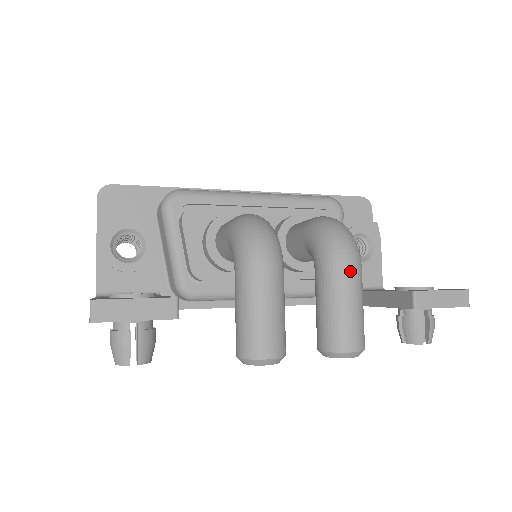
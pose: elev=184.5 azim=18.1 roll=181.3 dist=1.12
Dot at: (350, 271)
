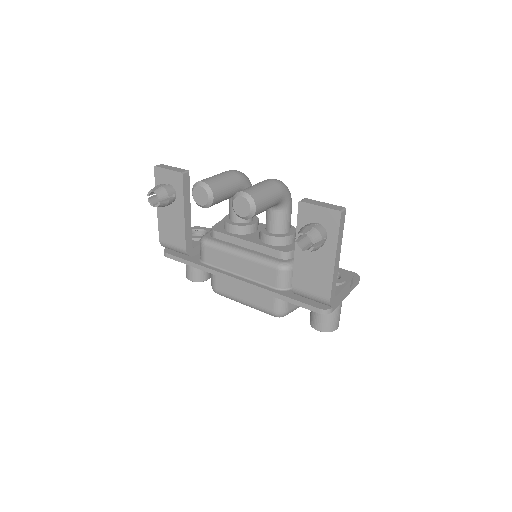
Dot at: (270, 180)
